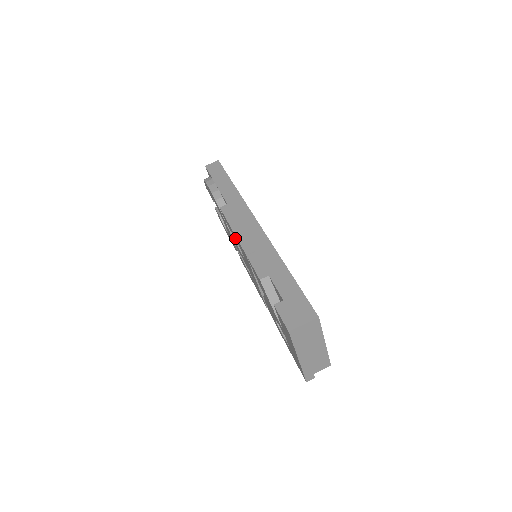
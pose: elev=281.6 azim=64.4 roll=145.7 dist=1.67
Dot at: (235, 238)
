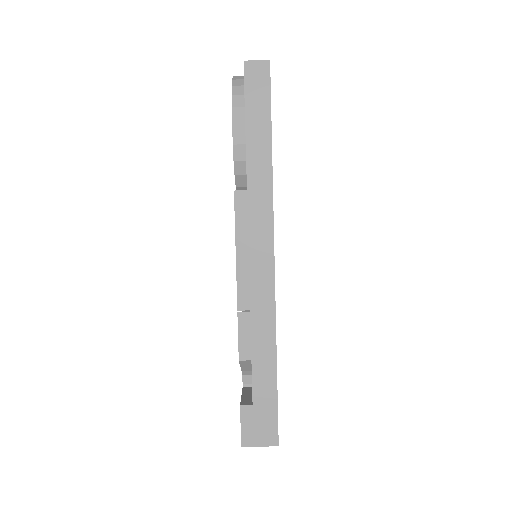
Dot at: occluded
